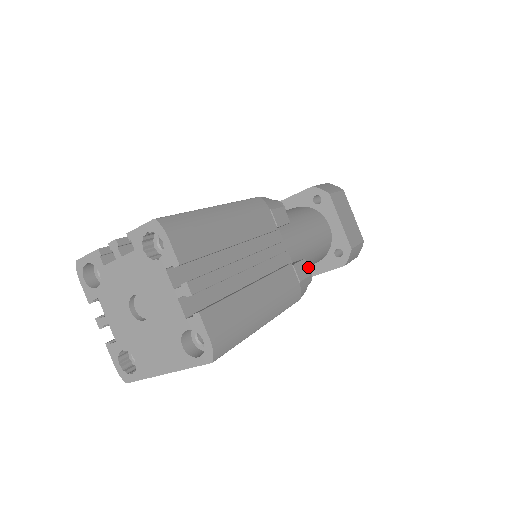
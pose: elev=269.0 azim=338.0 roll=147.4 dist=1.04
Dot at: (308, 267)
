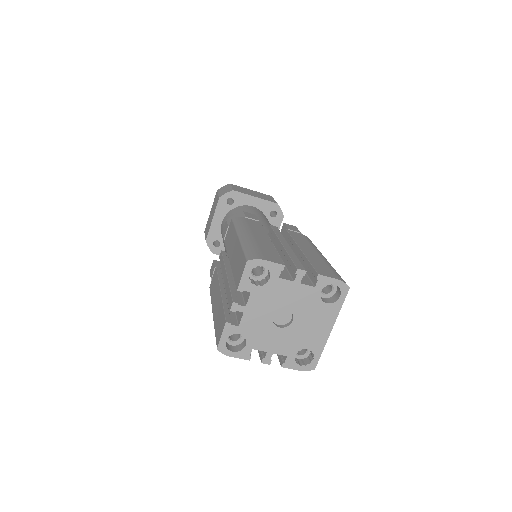
Dot at: occluded
